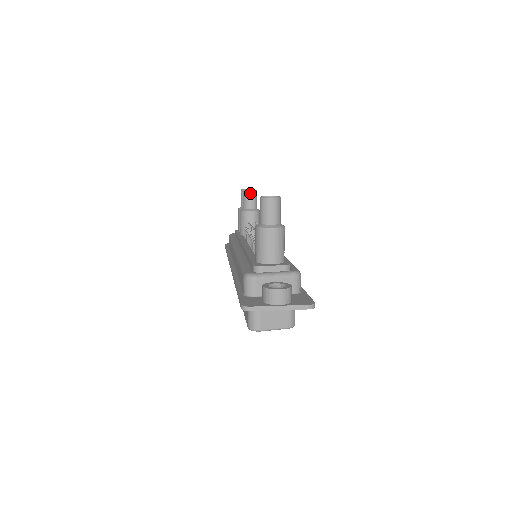
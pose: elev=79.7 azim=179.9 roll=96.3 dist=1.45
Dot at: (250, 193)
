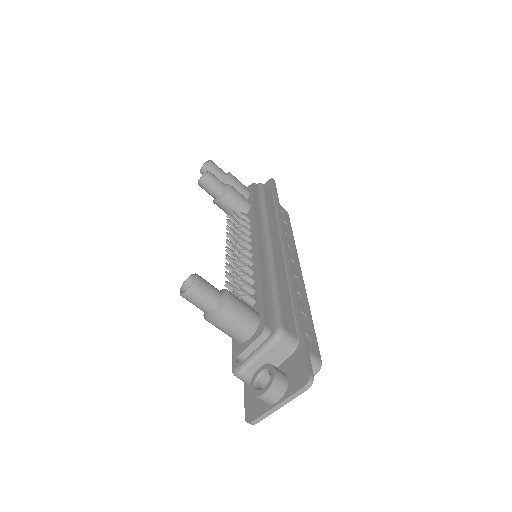
Dot at: (205, 184)
